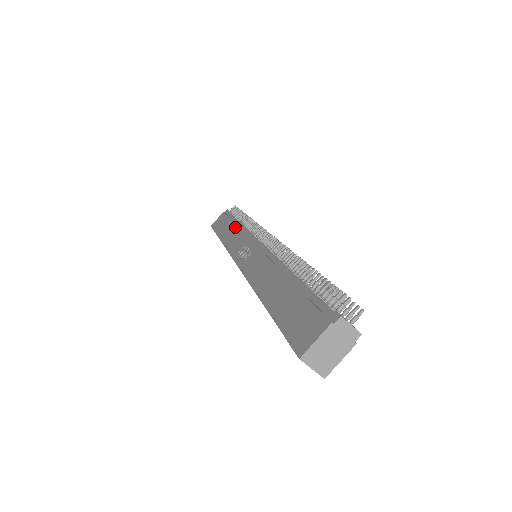
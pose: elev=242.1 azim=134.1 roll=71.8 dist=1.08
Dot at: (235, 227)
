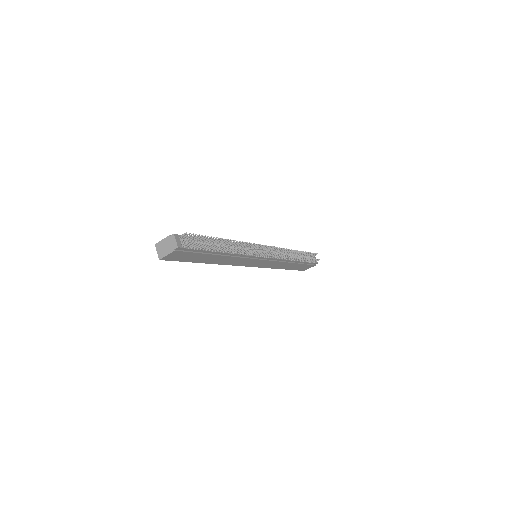
Dot at: occluded
